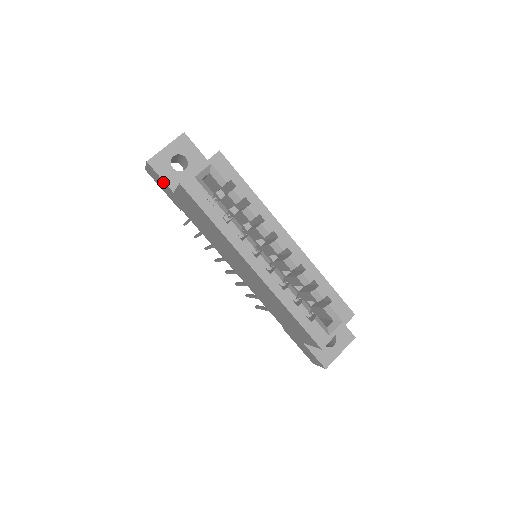
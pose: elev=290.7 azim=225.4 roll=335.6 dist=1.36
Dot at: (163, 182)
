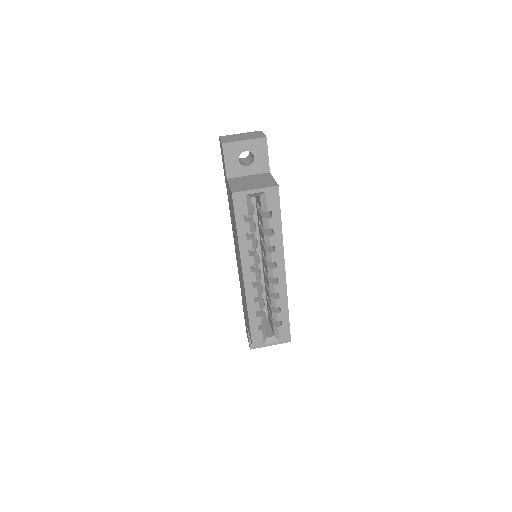
Dot at: (224, 165)
